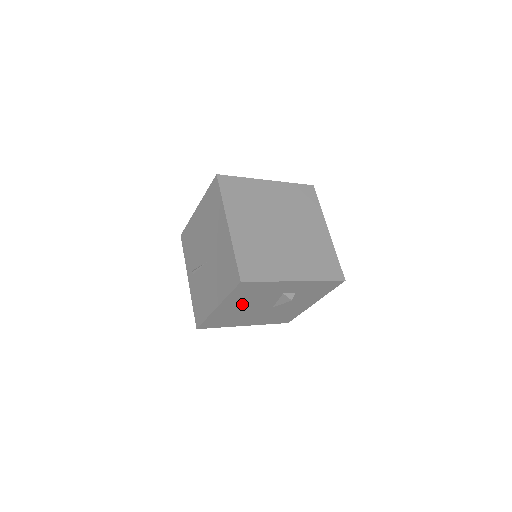
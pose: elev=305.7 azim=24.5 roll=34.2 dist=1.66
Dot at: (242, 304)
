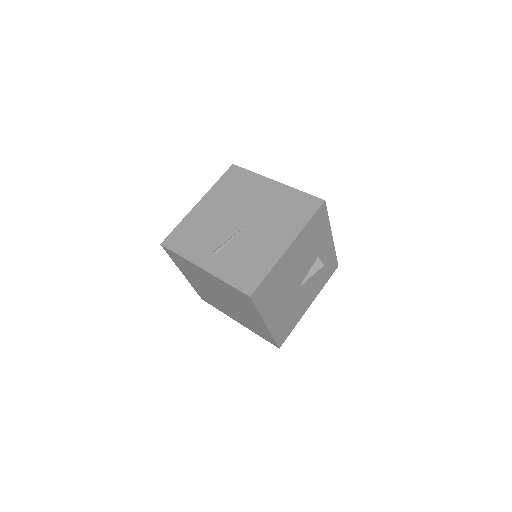
Dot at: (298, 256)
